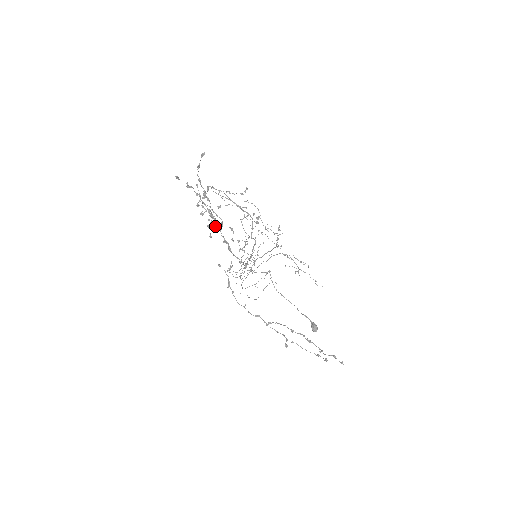
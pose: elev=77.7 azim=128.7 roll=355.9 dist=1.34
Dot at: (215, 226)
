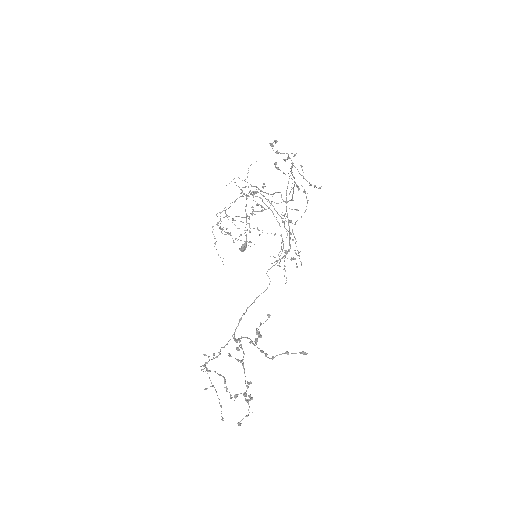
Dot at: (243, 352)
